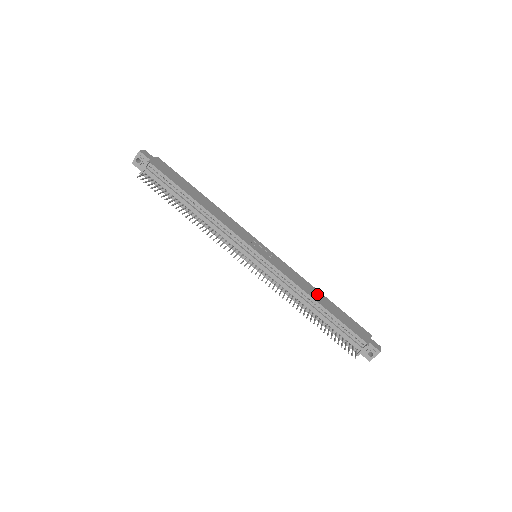
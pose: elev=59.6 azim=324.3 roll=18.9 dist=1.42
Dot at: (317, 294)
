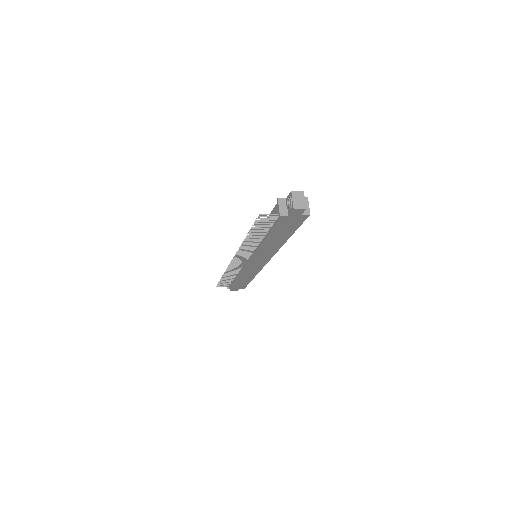
Dot at: occluded
